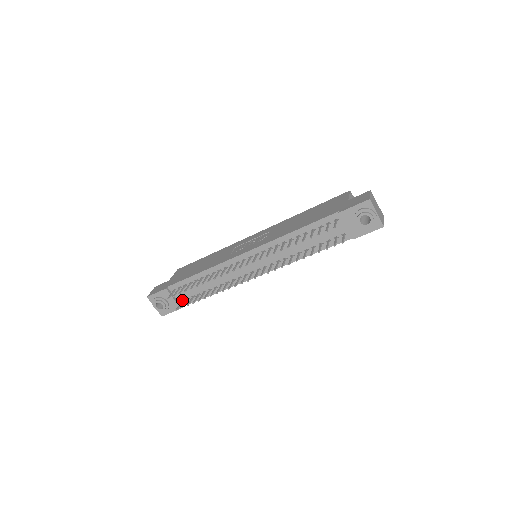
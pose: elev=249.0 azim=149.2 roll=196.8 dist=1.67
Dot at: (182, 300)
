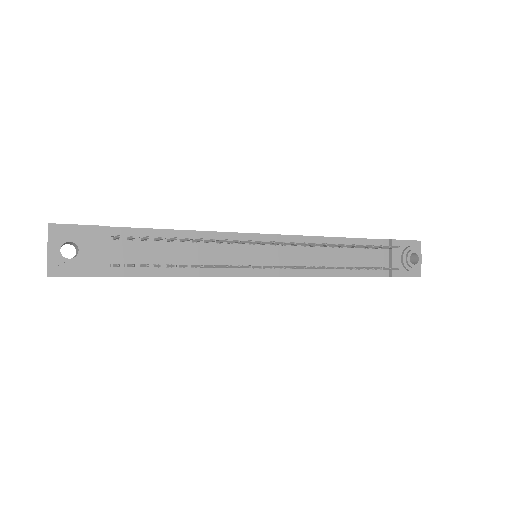
Dot at: (115, 263)
